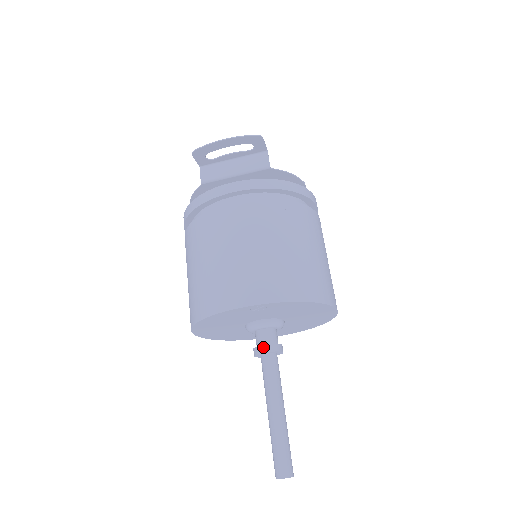
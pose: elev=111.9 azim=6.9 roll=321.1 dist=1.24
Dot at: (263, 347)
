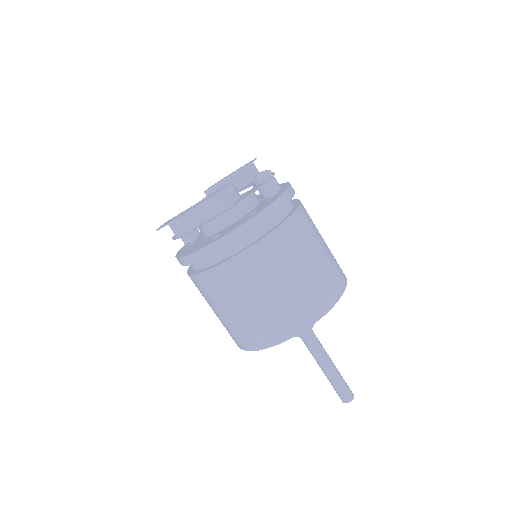
Dot at: occluded
